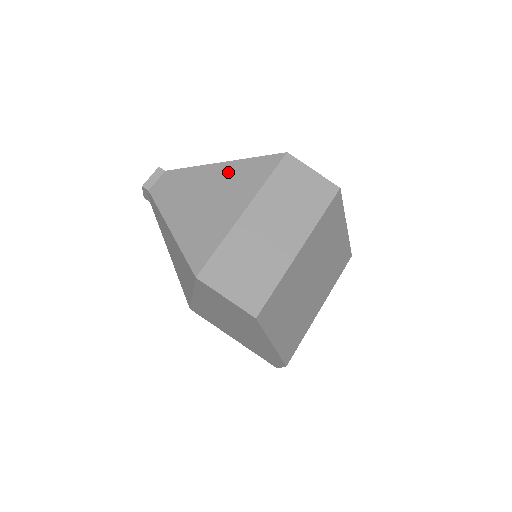
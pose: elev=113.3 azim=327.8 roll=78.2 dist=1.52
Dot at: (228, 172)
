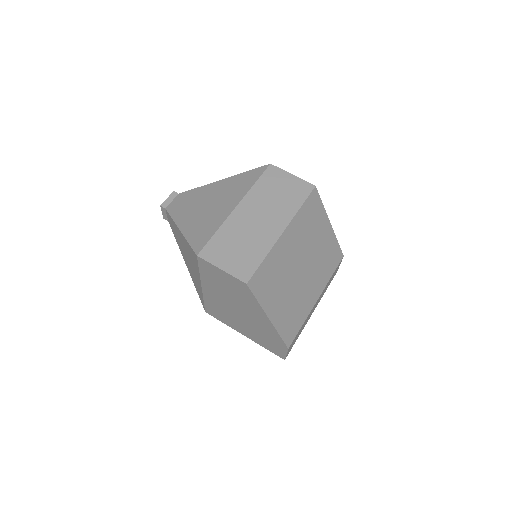
Dot at: (225, 185)
